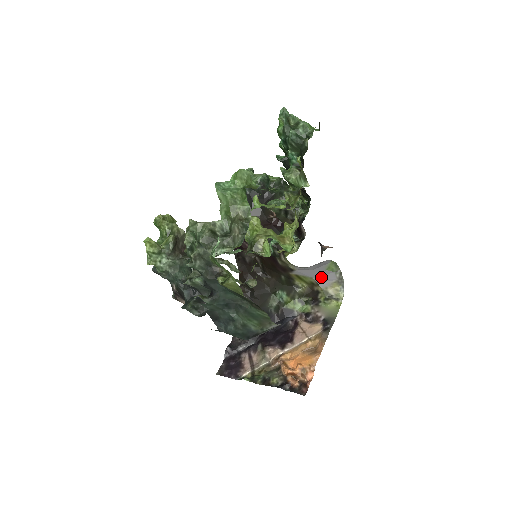
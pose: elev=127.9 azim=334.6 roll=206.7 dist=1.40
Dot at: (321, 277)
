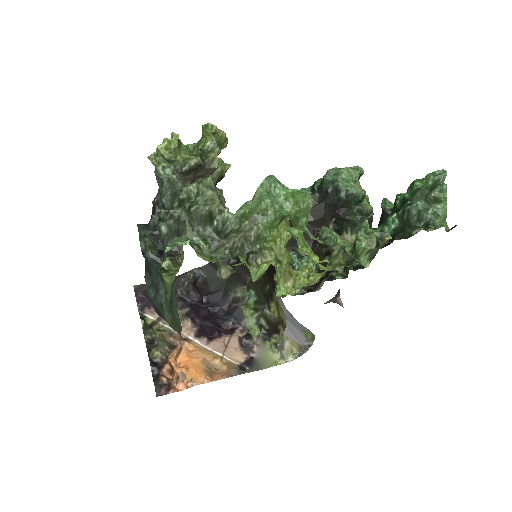
Dot at: (293, 327)
